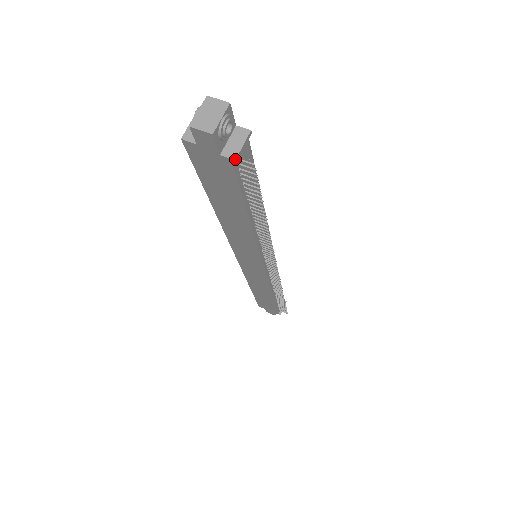
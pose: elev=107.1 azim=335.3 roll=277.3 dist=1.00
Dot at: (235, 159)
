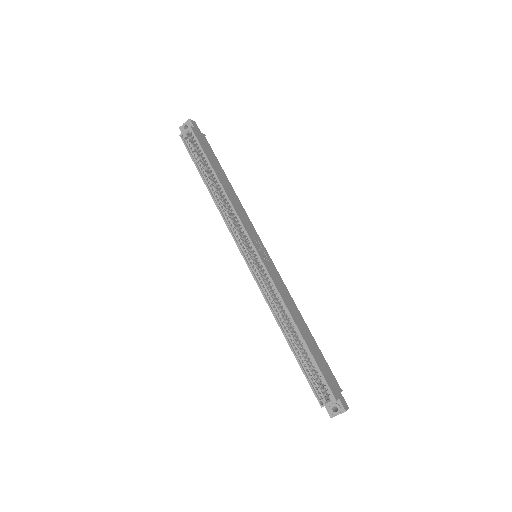
Dot at: occluded
